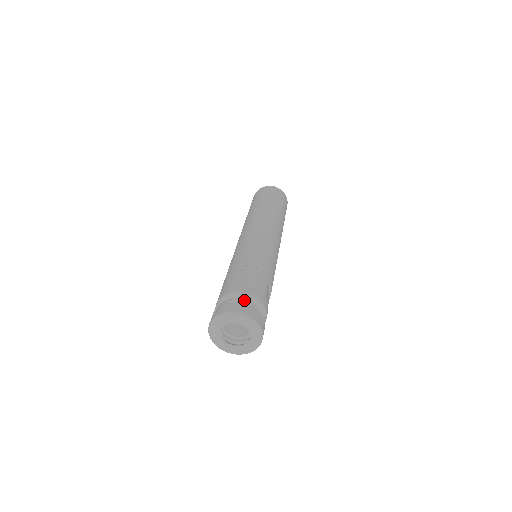
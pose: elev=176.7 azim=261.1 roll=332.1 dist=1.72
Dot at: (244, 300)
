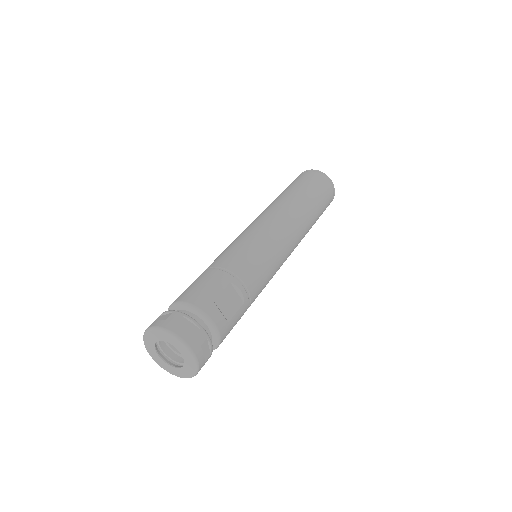
Dot at: (172, 311)
